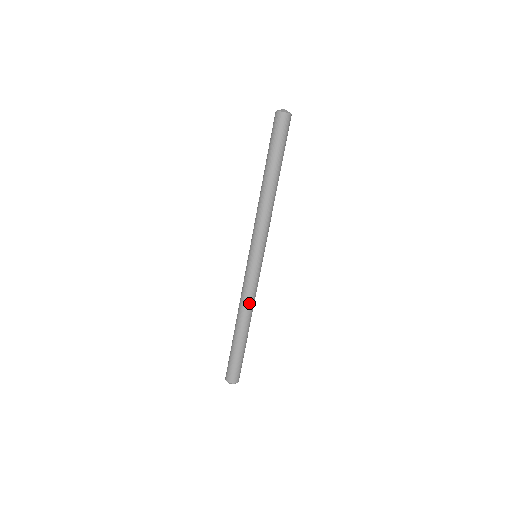
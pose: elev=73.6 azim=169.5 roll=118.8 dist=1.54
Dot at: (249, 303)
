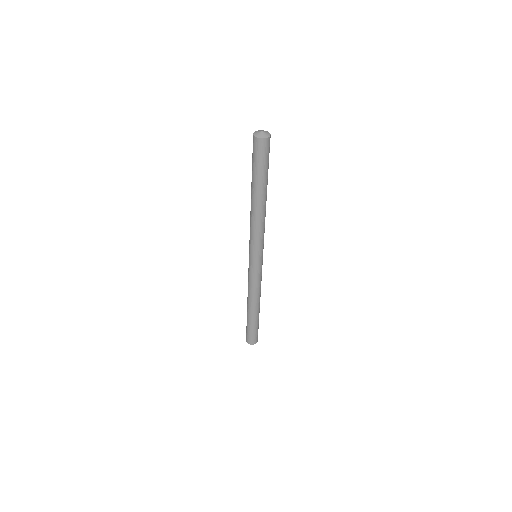
Dot at: (251, 291)
